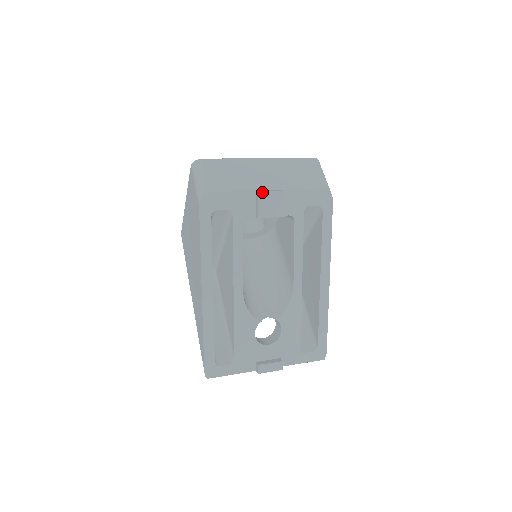
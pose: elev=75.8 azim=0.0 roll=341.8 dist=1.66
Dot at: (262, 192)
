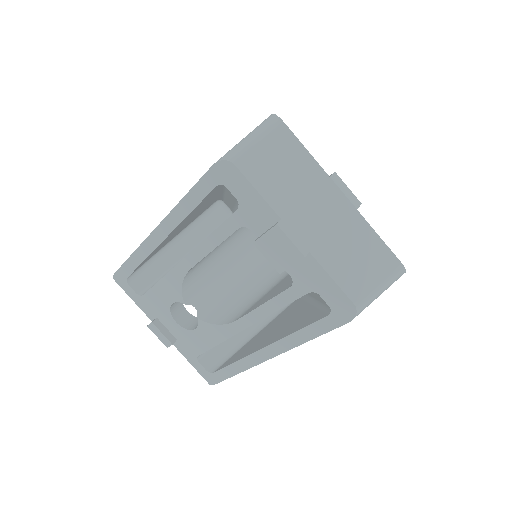
Dot at: (280, 229)
